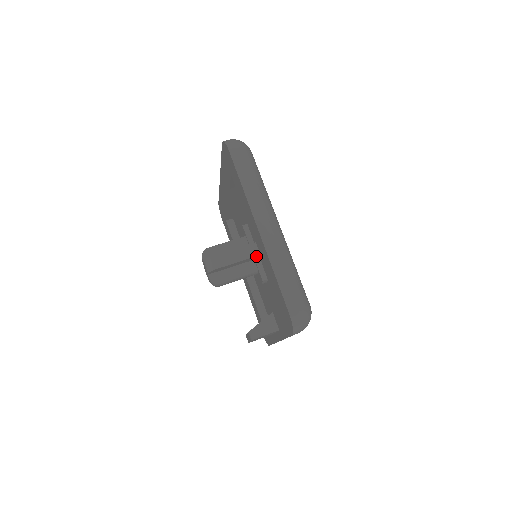
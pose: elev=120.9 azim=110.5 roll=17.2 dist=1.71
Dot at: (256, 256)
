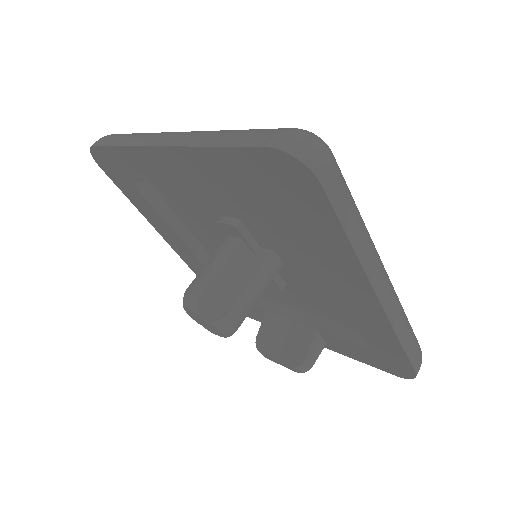
Dot at: (277, 270)
